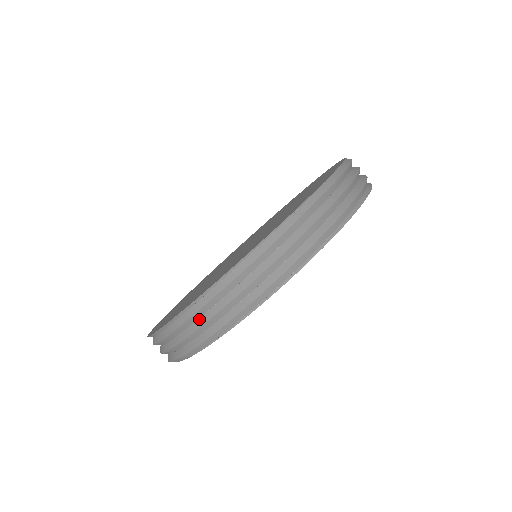
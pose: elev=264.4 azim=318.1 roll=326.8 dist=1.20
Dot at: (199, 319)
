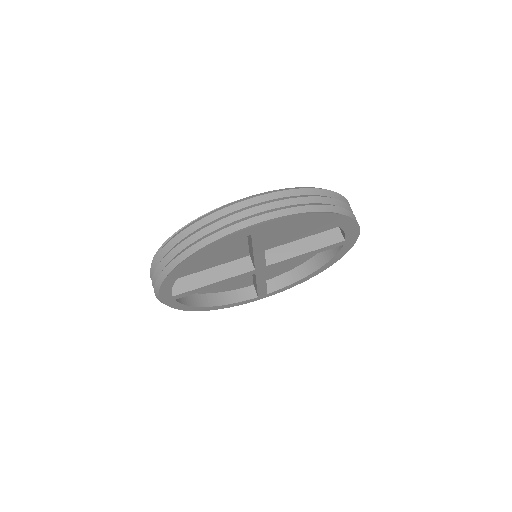
Dot at: occluded
